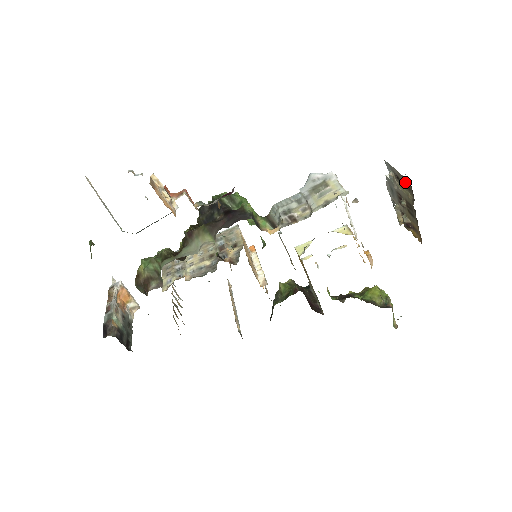
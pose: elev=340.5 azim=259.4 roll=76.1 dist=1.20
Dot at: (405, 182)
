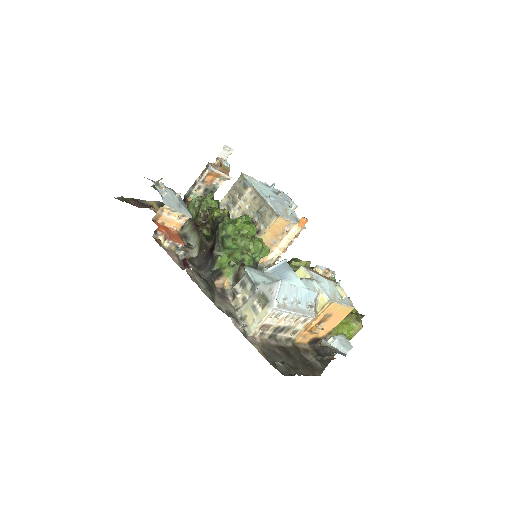
Dot at: occluded
